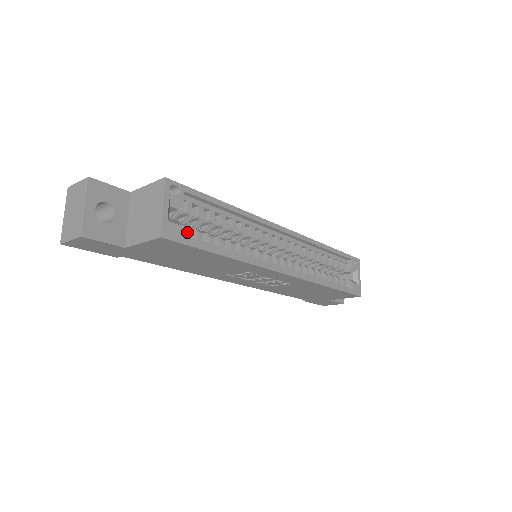
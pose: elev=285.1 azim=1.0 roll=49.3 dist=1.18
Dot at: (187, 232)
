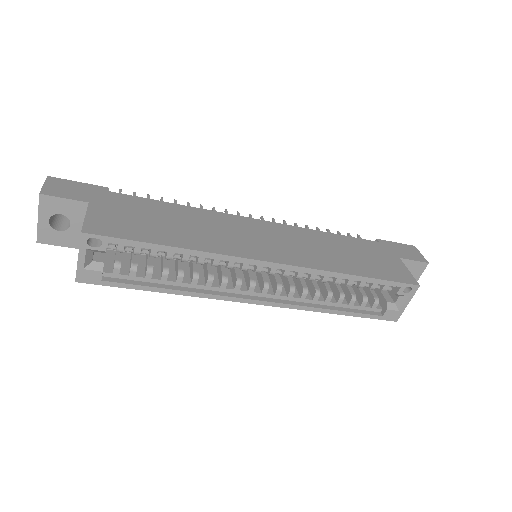
Dot at: (116, 270)
